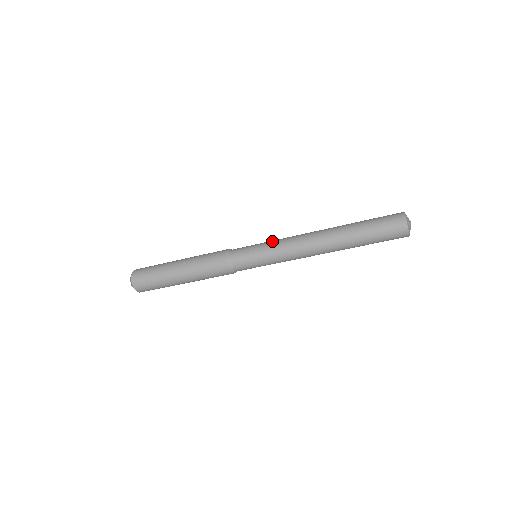
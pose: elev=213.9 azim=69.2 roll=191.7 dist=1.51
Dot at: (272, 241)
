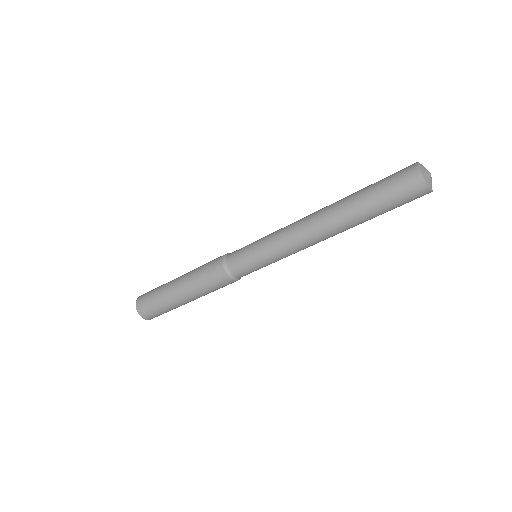
Dot at: (268, 244)
